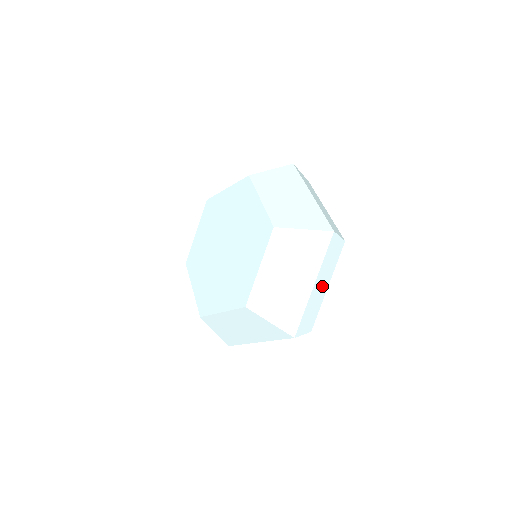
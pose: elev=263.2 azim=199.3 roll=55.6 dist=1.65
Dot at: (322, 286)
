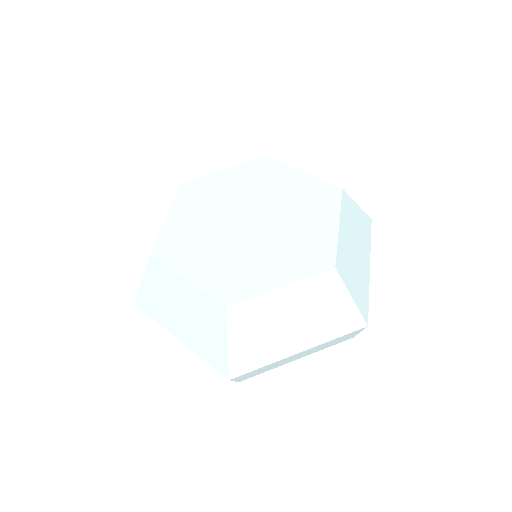
Dot at: (298, 356)
